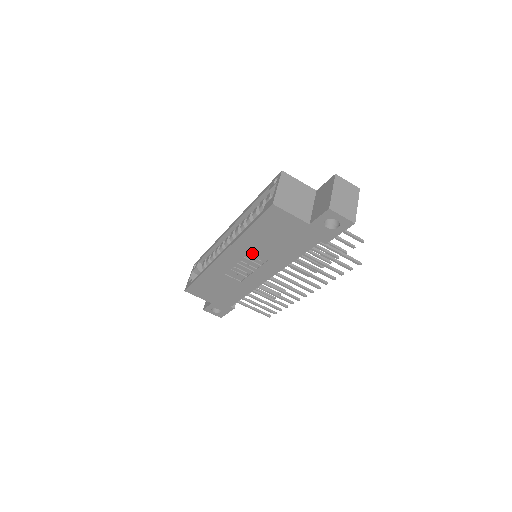
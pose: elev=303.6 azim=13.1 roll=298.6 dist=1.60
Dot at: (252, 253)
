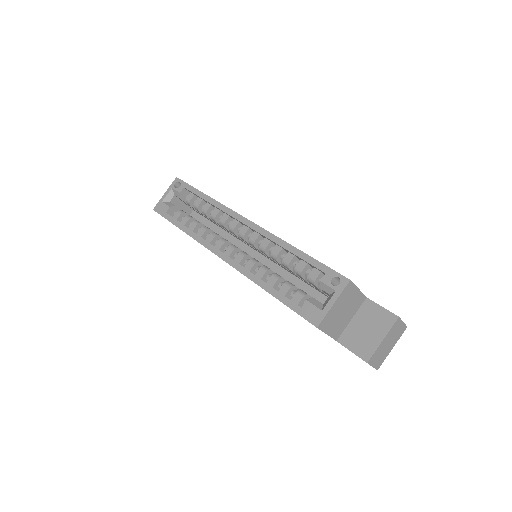
Dot at: occluded
